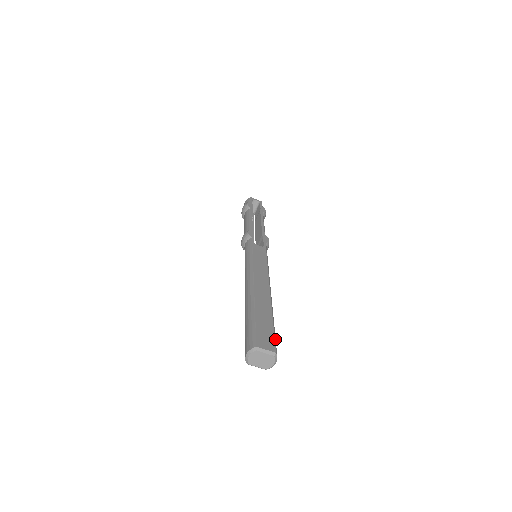
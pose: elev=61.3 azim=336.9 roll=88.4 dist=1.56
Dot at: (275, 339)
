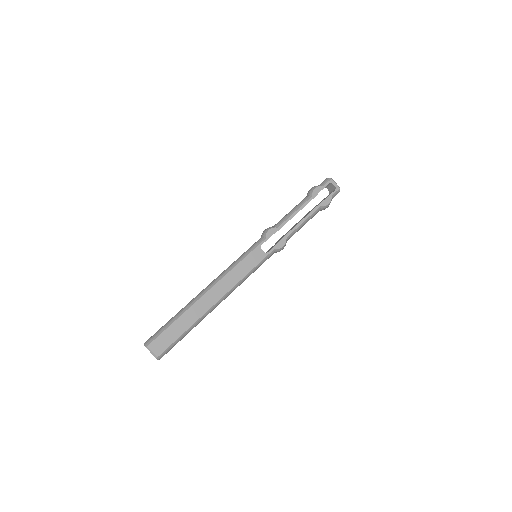
Dot at: (171, 346)
